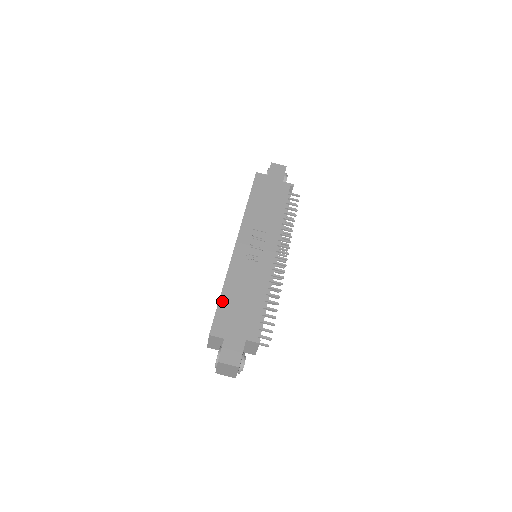
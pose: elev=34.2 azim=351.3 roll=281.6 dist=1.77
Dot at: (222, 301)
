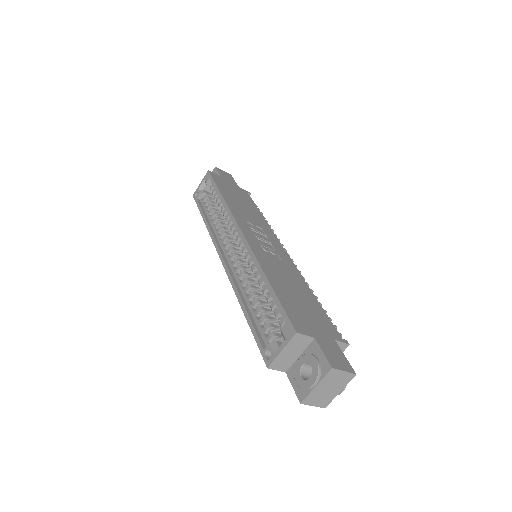
Dot at: (278, 292)
